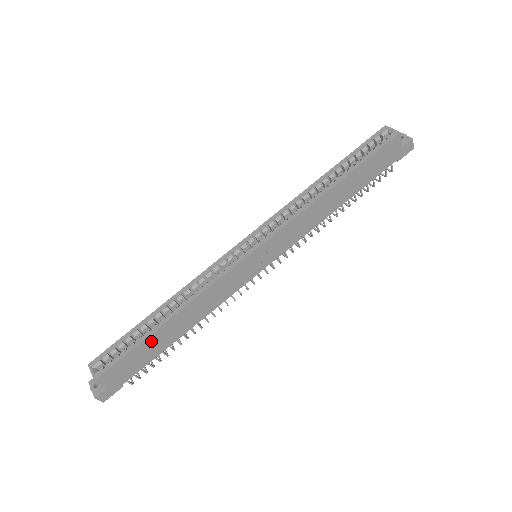
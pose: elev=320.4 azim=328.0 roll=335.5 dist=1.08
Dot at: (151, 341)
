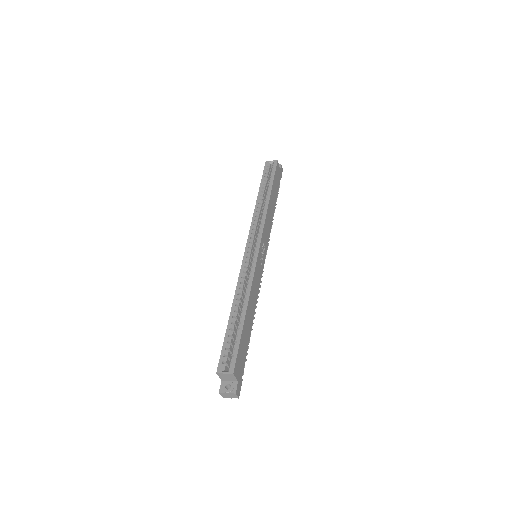
Dot at: (244, 331)
